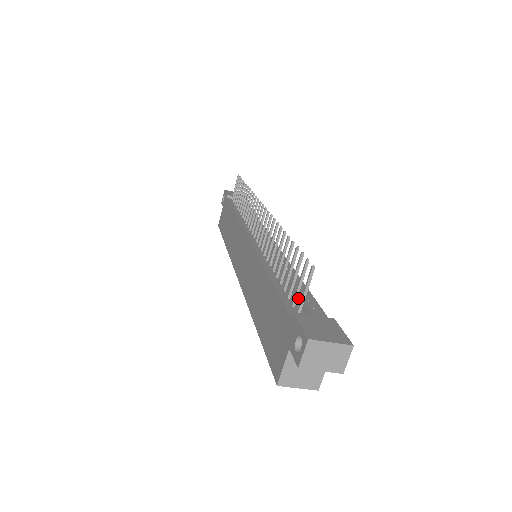
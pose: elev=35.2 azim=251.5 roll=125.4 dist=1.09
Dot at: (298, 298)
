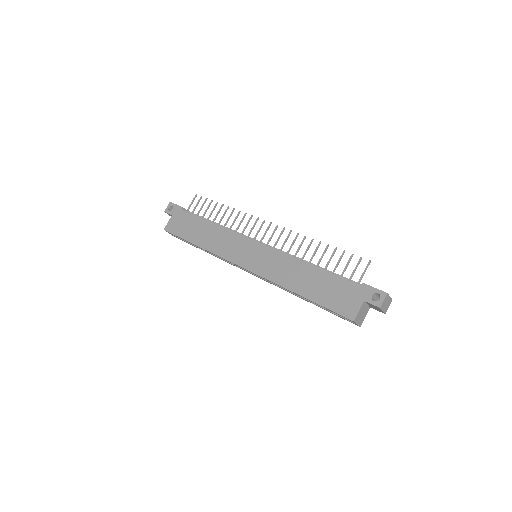
Dot at: (345, 278)
